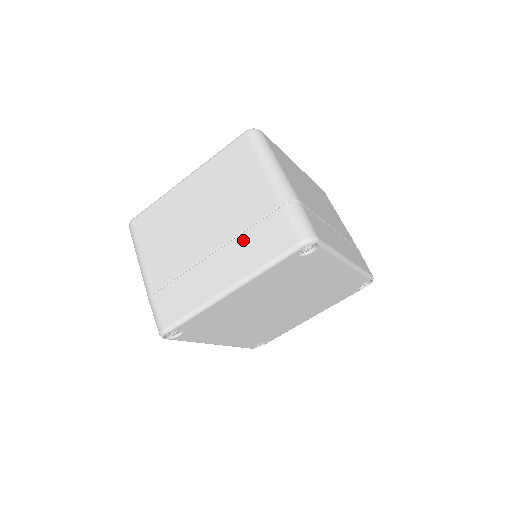
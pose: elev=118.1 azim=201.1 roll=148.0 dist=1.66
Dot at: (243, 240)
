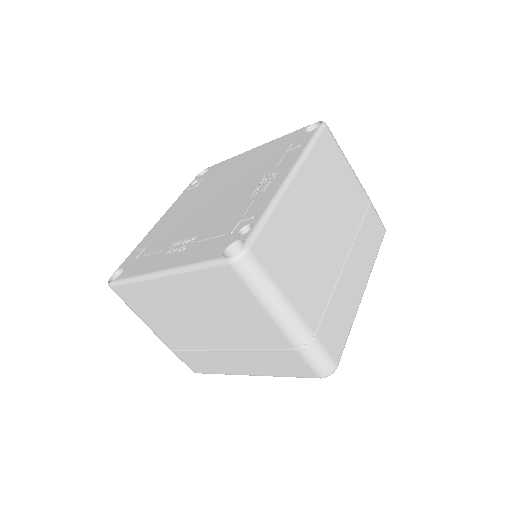
Dot at: (257, 355)
